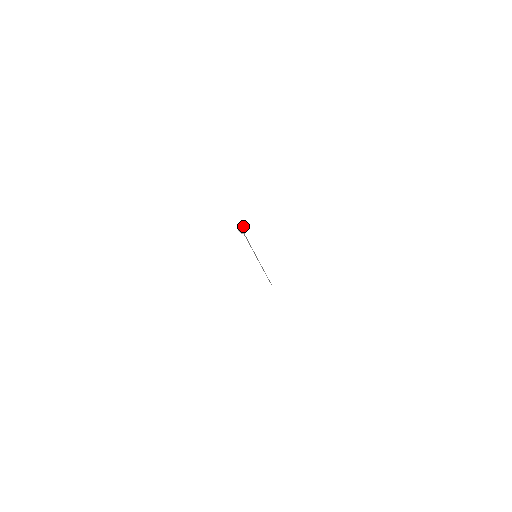
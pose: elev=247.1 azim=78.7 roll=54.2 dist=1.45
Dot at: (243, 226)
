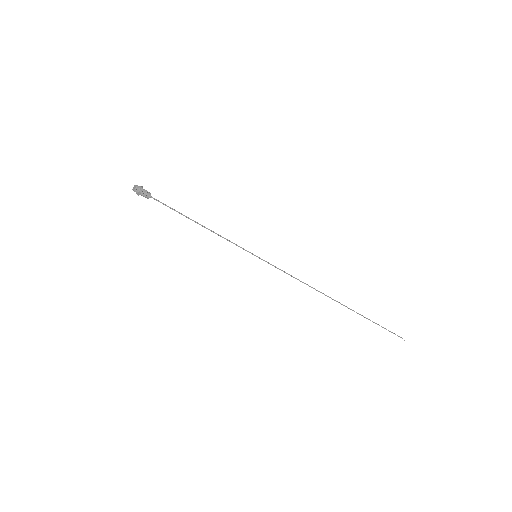
Dot at: (138, 188)
